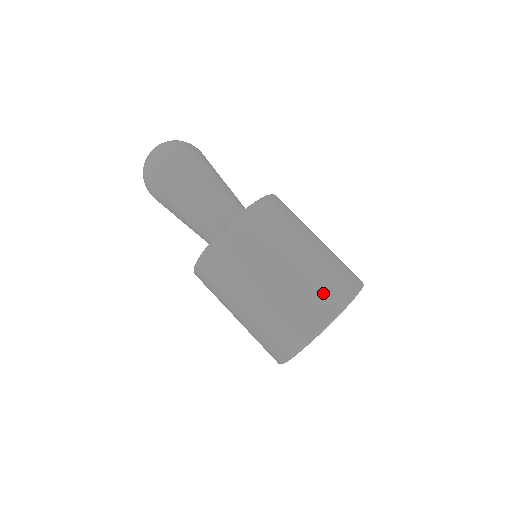
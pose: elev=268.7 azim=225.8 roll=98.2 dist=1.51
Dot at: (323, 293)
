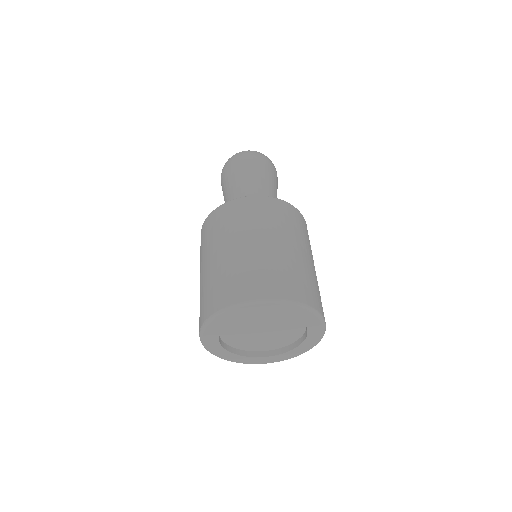
Dot at: (277, 278)
